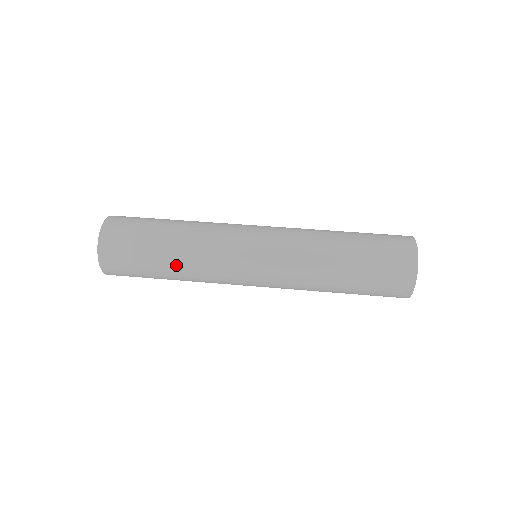
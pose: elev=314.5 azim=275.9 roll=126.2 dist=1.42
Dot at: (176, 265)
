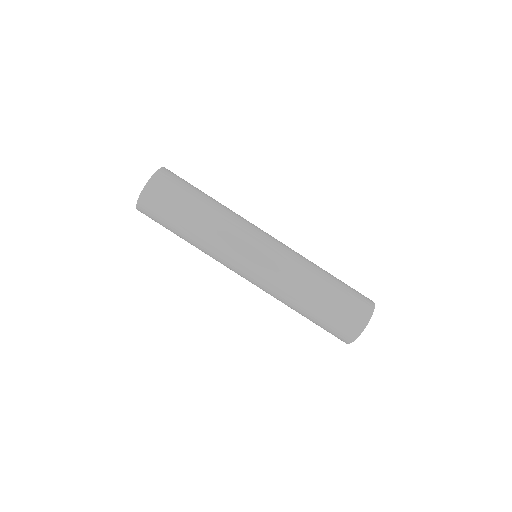
Dot at: (194, 235)
